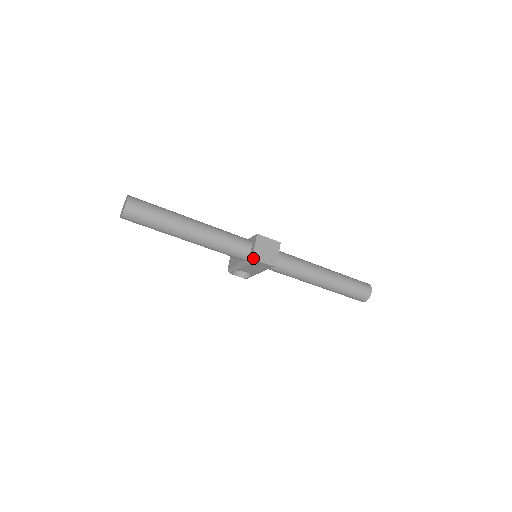
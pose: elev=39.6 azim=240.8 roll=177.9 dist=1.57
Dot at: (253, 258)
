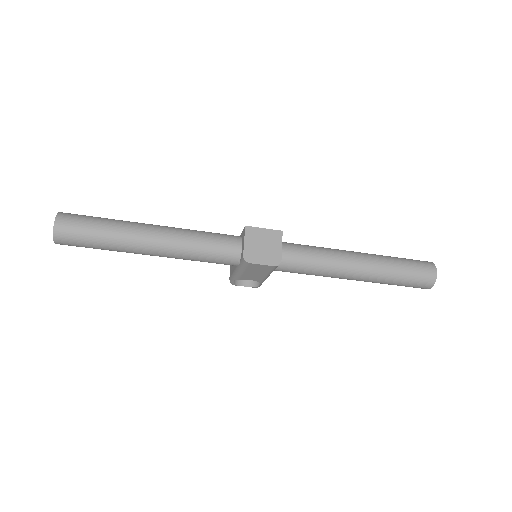
Dot at: (244, 261)
